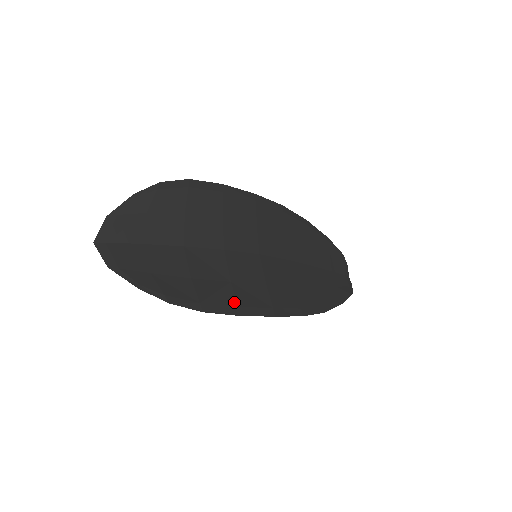
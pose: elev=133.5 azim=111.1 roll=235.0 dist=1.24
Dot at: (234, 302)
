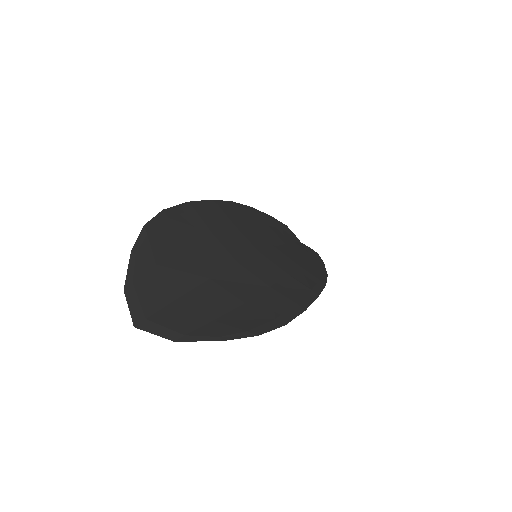
Dot at: (291, 302)
